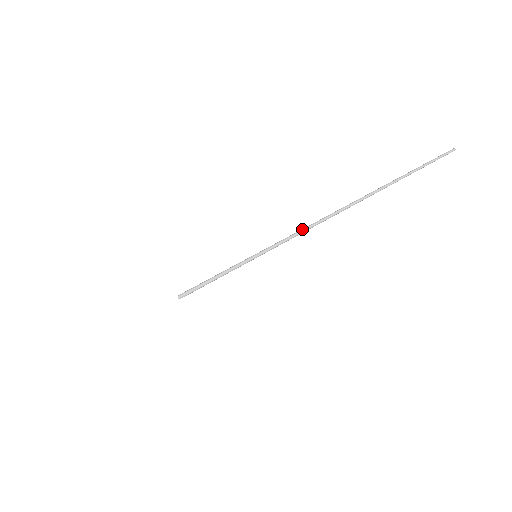
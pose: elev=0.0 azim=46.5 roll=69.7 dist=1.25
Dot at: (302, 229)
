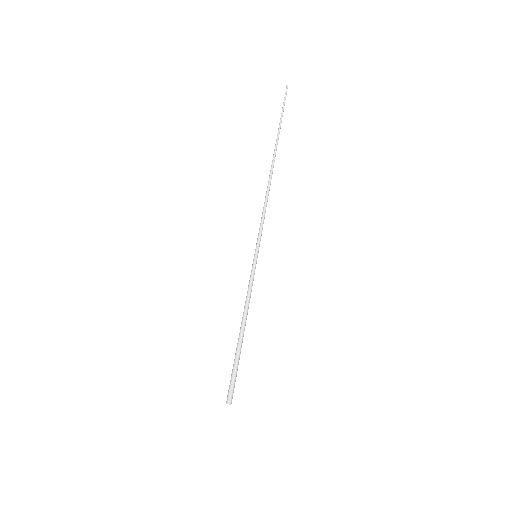
Dot at: (265, 196)
